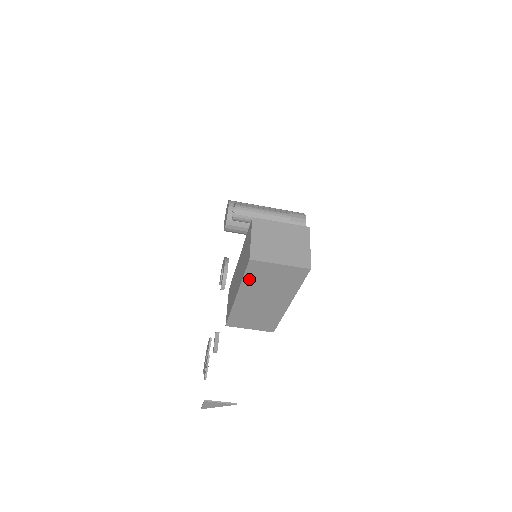
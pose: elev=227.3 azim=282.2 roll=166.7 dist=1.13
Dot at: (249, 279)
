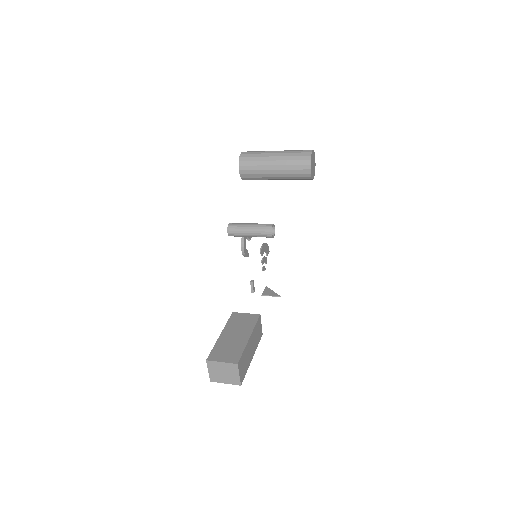
Dot at: occluded
